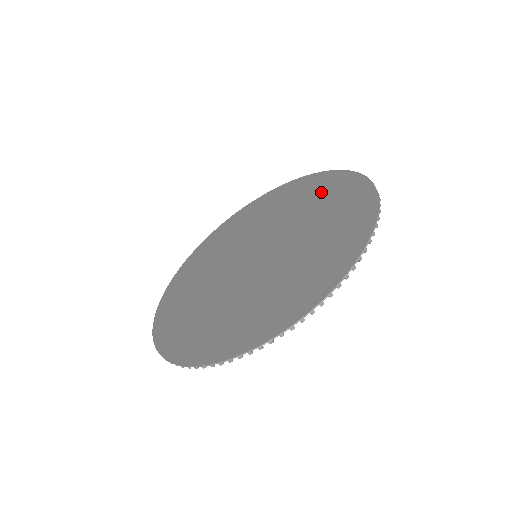
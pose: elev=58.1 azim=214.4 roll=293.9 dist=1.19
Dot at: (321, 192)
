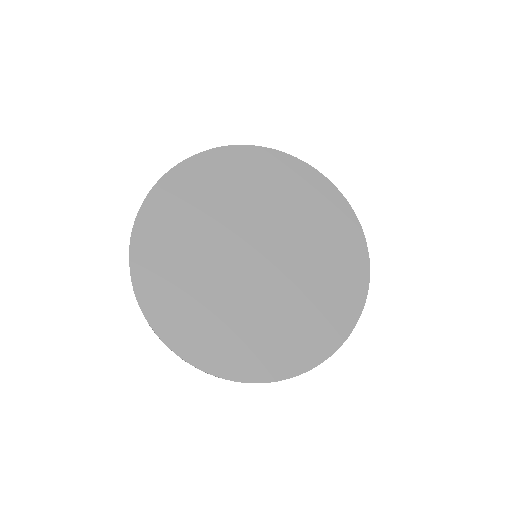
Dot at: (322, 212)
